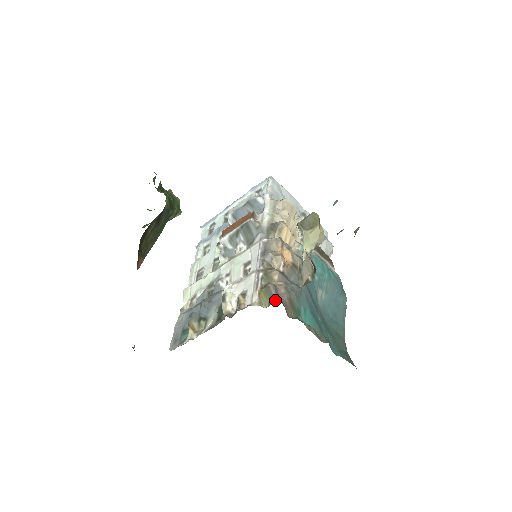
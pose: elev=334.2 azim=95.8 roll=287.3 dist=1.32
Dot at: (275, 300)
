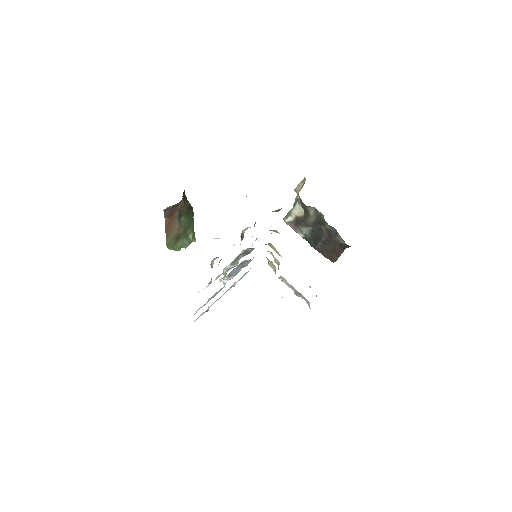
Dot at: occluded
